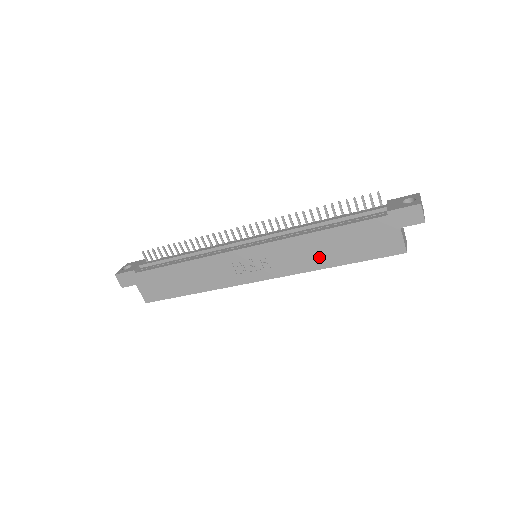
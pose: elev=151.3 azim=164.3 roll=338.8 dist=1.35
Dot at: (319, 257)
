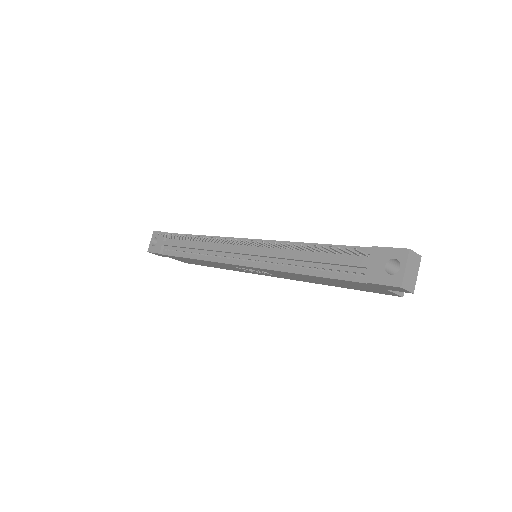
Dot at: (312, 281)
